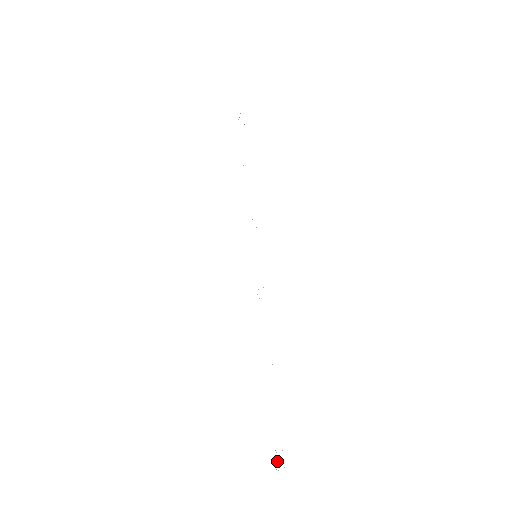
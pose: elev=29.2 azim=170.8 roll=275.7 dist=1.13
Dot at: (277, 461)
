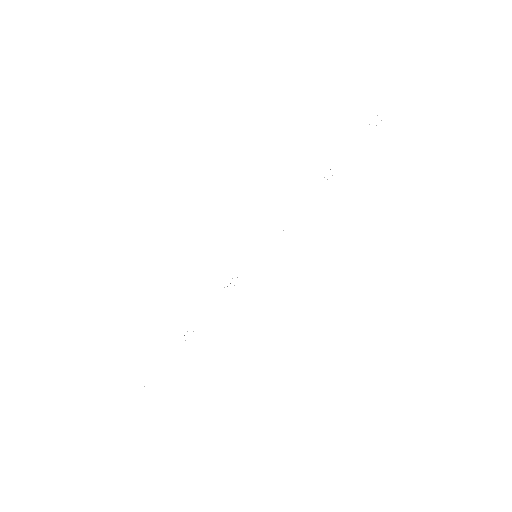
Dot at: occluded
